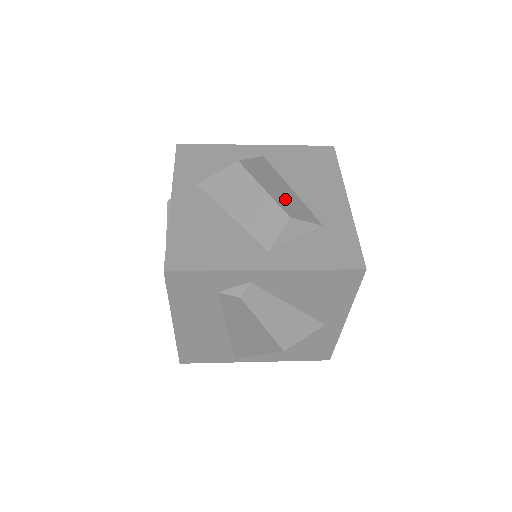
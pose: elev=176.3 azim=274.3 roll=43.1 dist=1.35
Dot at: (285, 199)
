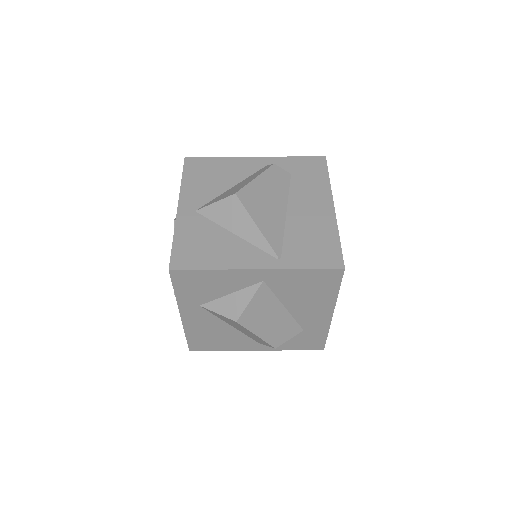
Dot at: (275, 331)
